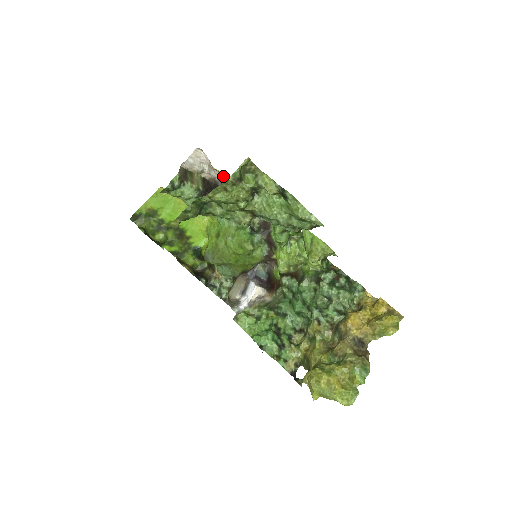
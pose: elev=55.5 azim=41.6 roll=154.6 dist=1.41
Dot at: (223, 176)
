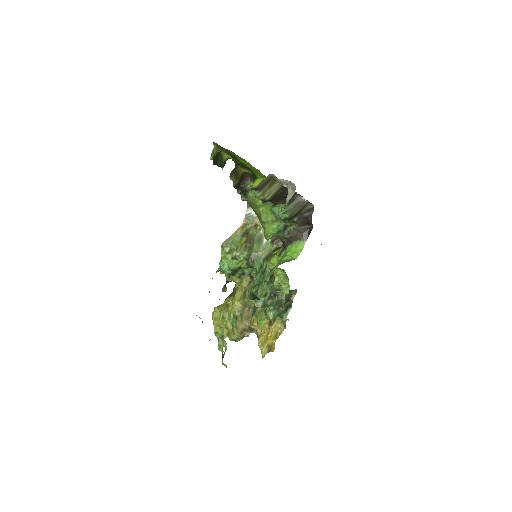
Dot at: occluded
